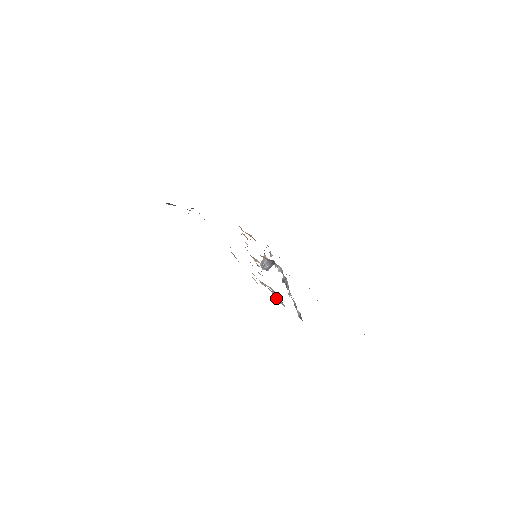
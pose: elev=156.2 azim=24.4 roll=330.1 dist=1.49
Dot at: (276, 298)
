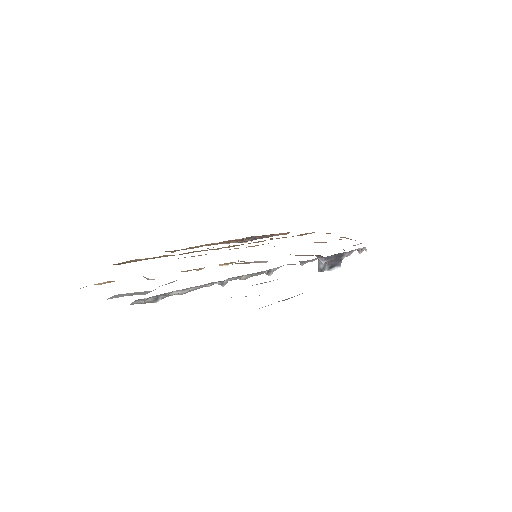
Dot at: occluded
